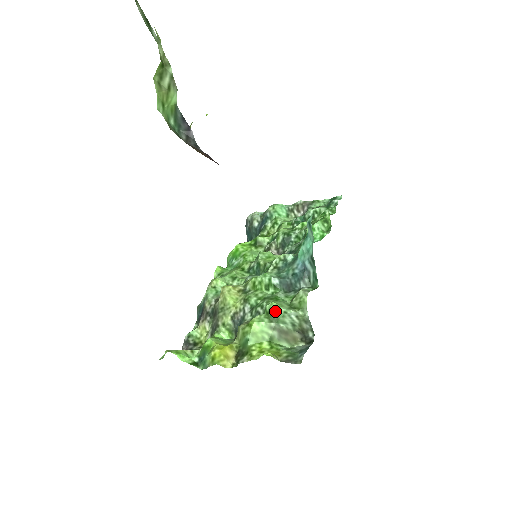
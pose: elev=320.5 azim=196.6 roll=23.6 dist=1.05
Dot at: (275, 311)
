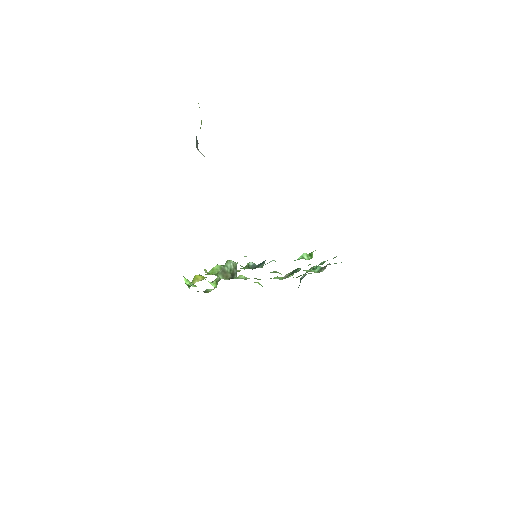
Dot at: (227, 260)
